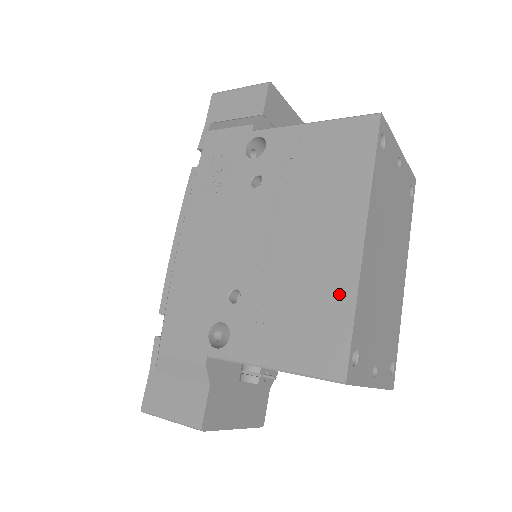
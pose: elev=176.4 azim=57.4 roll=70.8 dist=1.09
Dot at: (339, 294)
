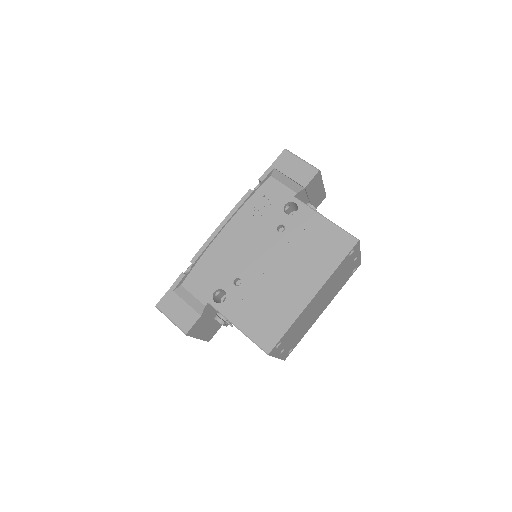
Dot at: (288, 314)
